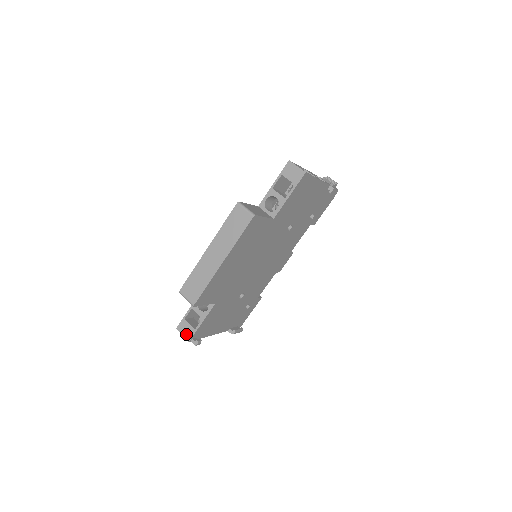
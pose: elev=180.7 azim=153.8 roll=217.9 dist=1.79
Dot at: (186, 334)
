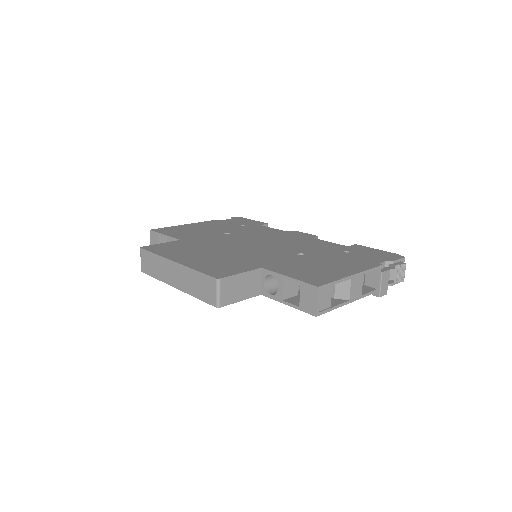
Dot at: (152, 244)
